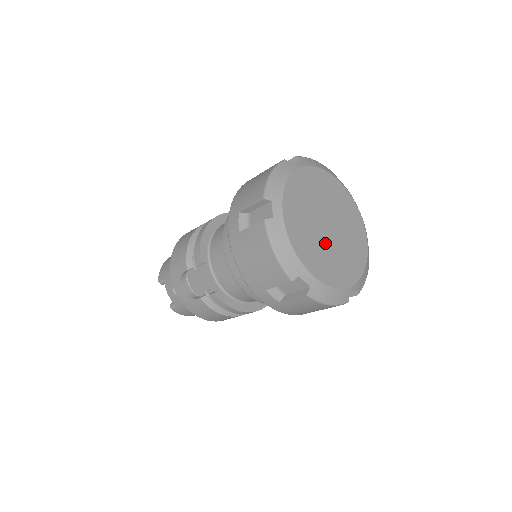
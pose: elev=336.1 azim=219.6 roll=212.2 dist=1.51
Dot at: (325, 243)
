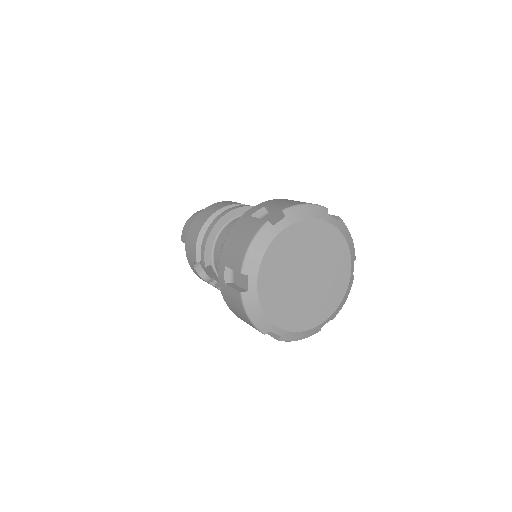
Dot at: (300, 295)
